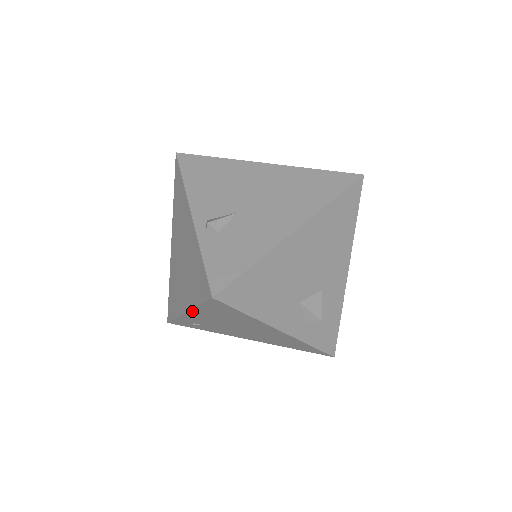
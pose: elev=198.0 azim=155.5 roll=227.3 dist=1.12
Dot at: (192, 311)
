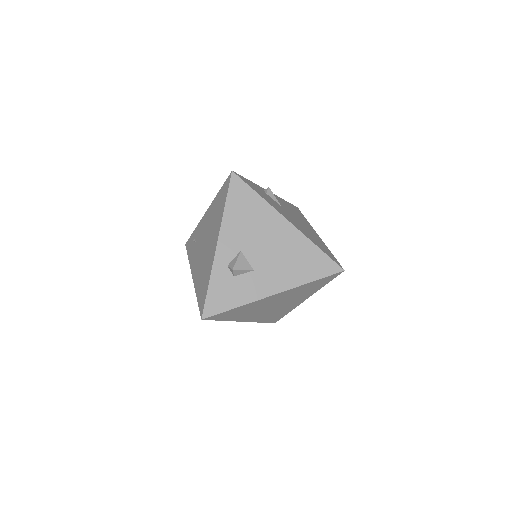
Dot at: (211, 206)
